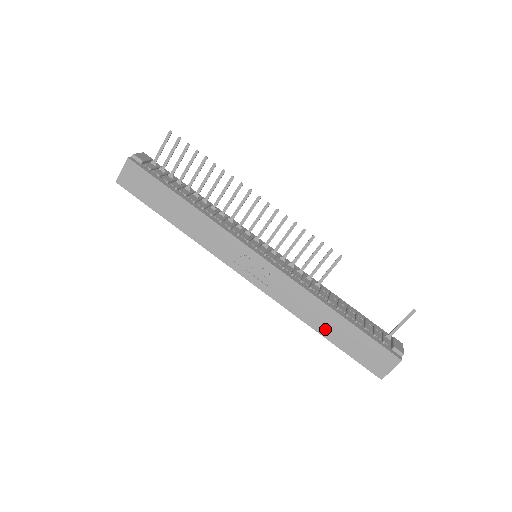
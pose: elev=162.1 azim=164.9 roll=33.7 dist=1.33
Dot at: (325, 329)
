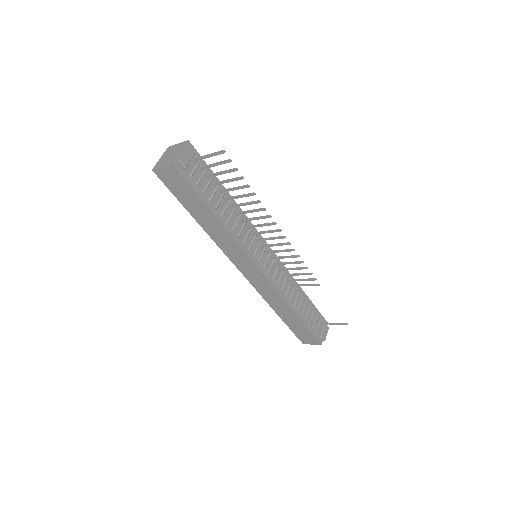
Dot at: (282, 315)
